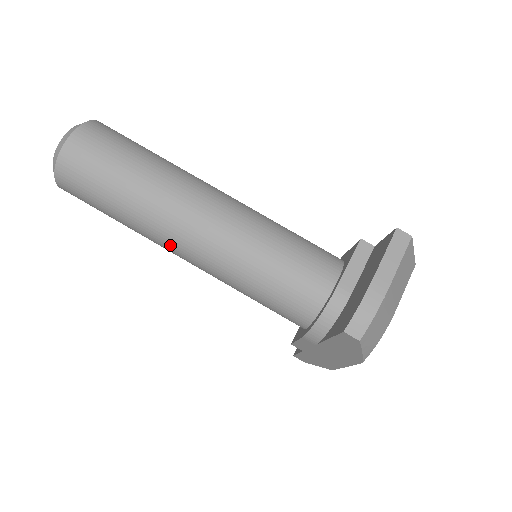
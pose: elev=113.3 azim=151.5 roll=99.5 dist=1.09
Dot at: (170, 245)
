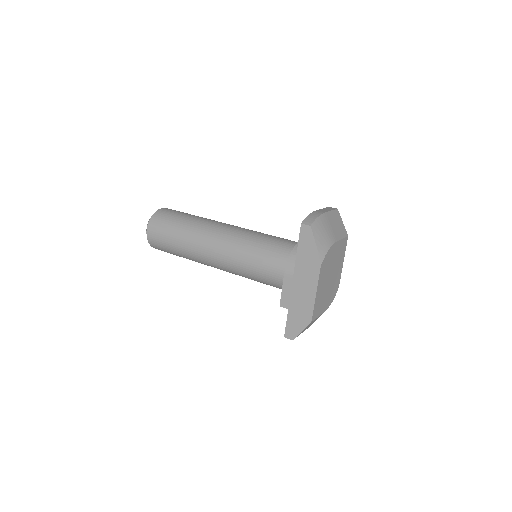
Dot at: (205, 243)
